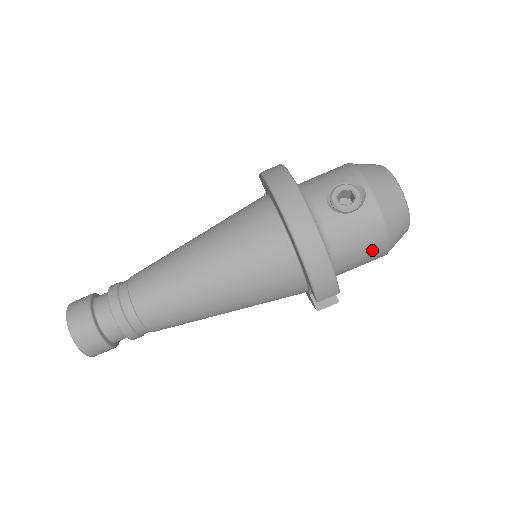
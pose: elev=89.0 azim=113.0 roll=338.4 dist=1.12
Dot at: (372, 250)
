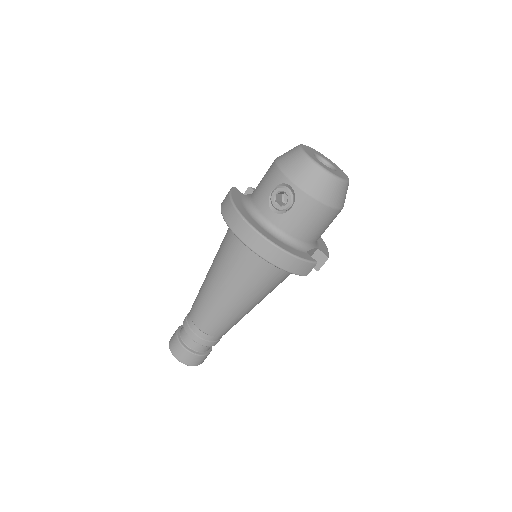
Dot at: (325, 219)
